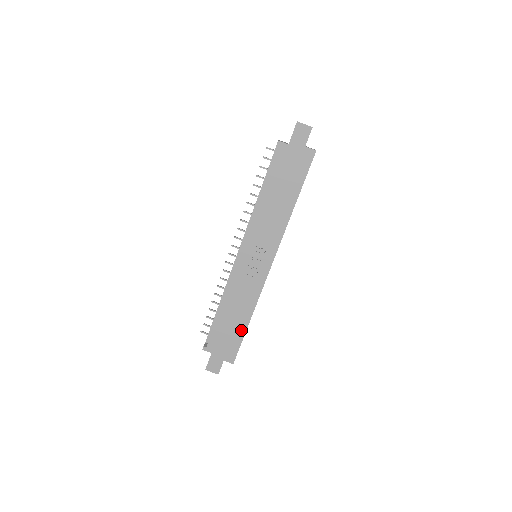
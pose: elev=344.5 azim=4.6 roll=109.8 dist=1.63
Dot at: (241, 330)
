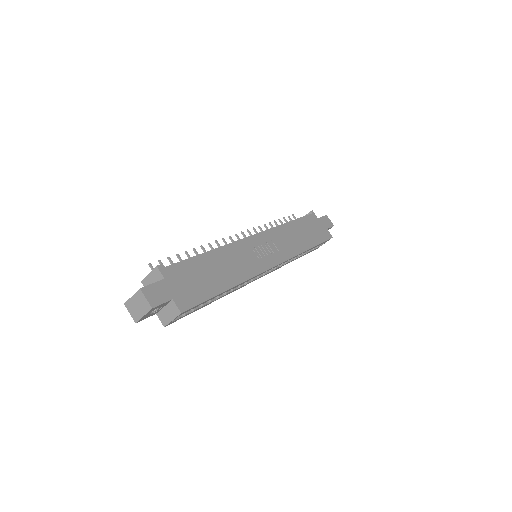
Dot at: (216, 288)
